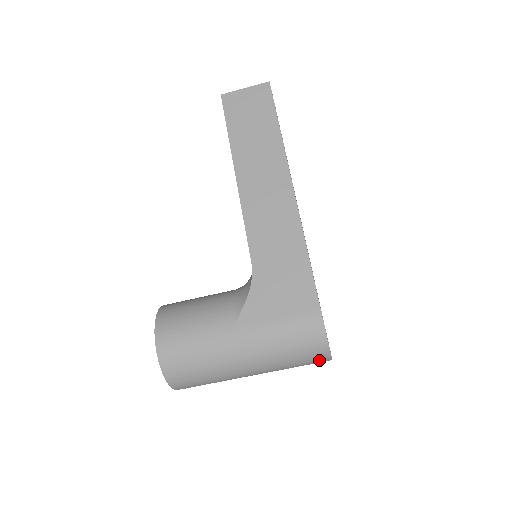
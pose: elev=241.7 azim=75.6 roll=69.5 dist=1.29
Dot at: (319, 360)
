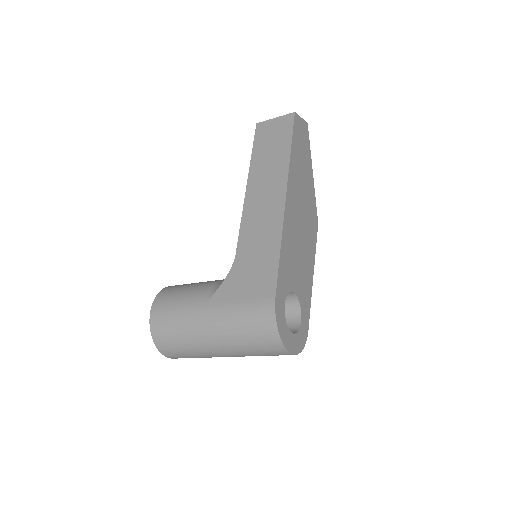
Dot at: (275, 348)
